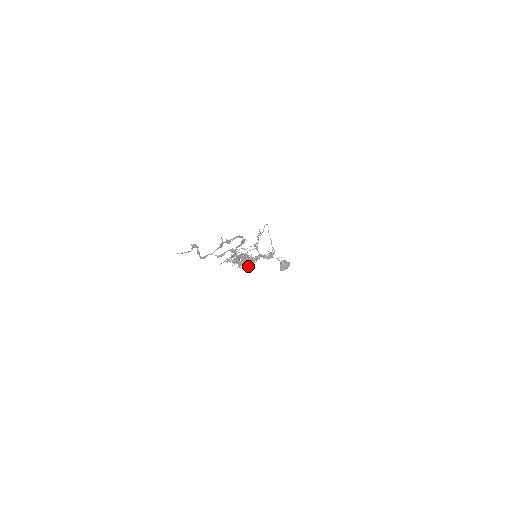
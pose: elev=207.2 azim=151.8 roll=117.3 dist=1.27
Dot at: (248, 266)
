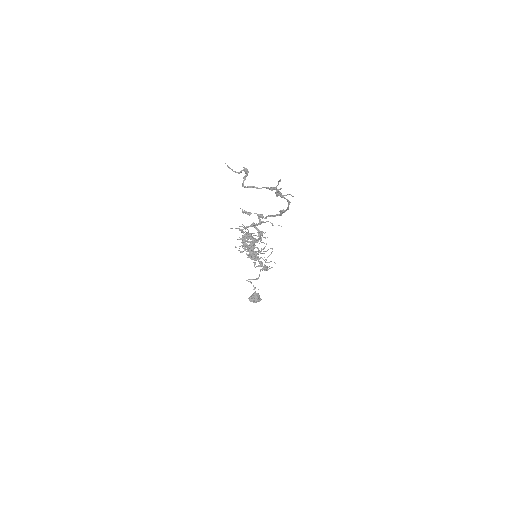
Dot at: (248, 254)
